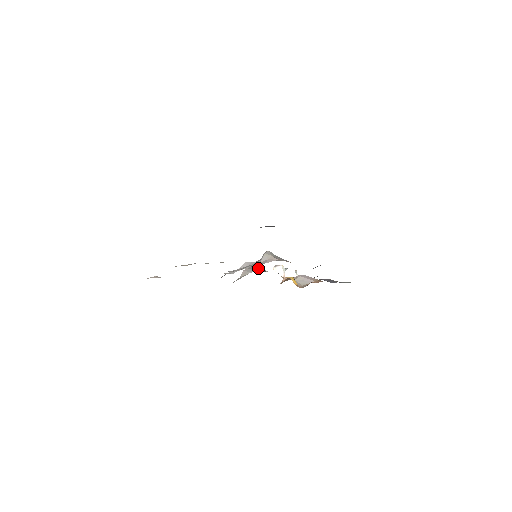
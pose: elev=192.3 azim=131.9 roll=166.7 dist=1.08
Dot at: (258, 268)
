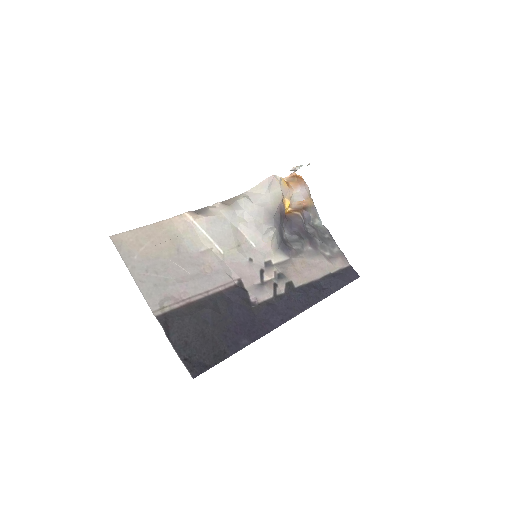
Dot at: (276, 179)
